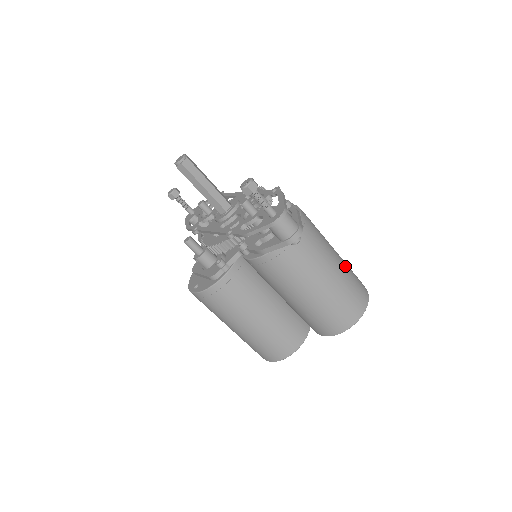
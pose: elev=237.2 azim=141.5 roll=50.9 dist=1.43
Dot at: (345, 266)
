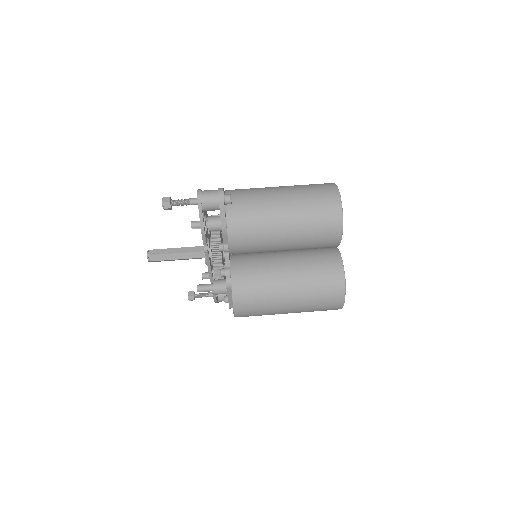
Dot at: occluded
